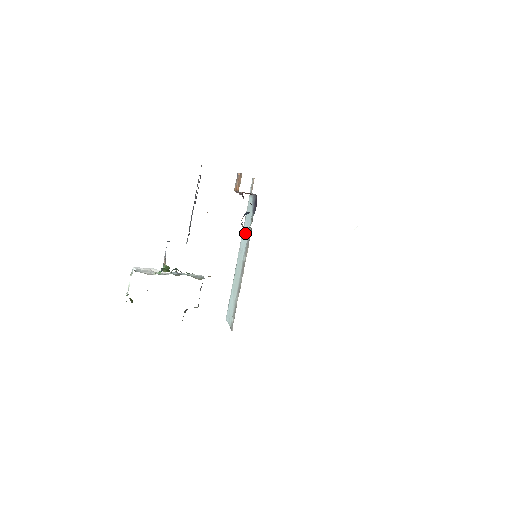
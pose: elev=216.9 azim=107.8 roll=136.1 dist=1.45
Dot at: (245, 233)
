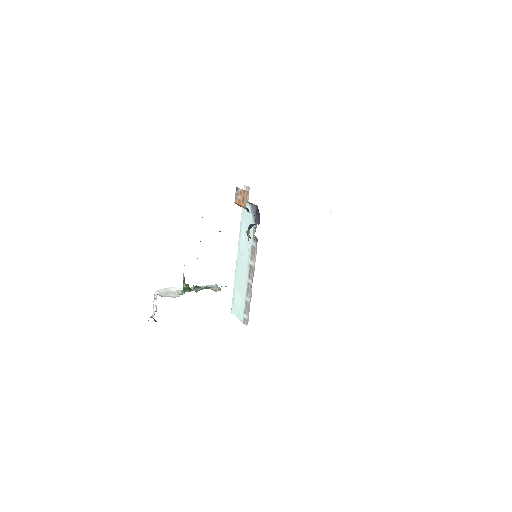
Dot at: (245, 238)
